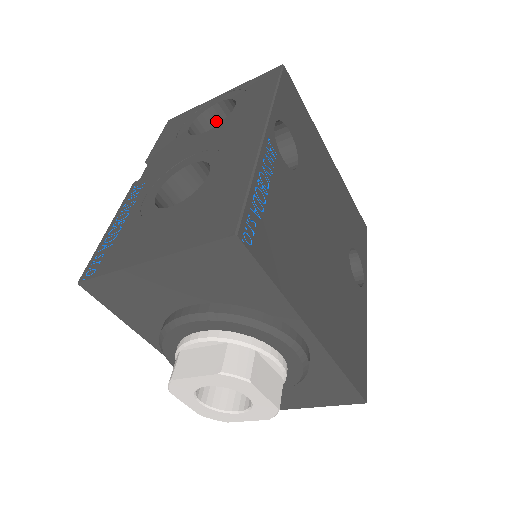
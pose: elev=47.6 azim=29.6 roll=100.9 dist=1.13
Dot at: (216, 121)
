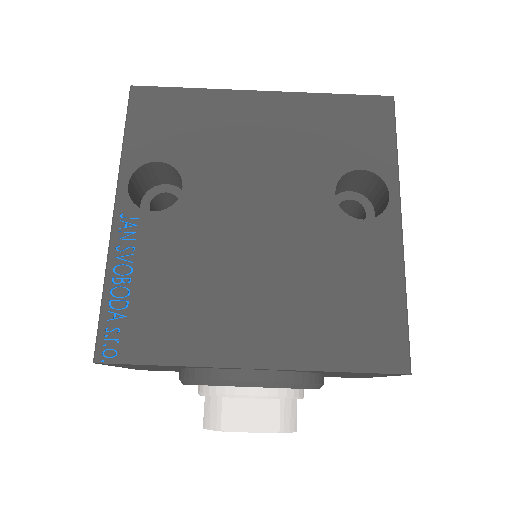
Dot at: occluded
